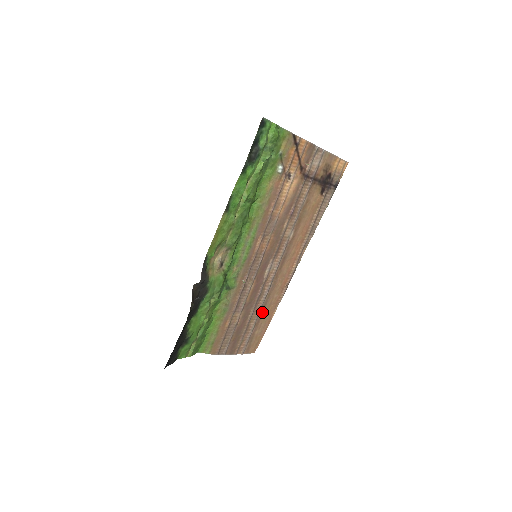
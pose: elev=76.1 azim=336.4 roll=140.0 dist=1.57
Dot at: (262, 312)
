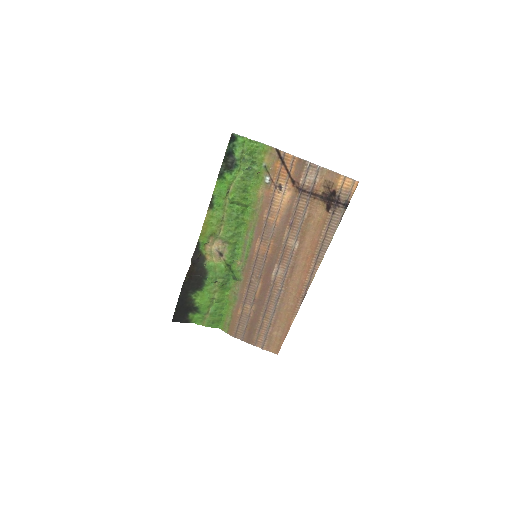
Dot at: (278, 315)
